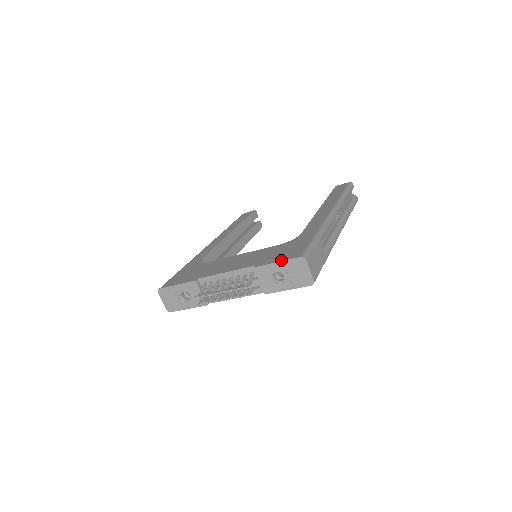
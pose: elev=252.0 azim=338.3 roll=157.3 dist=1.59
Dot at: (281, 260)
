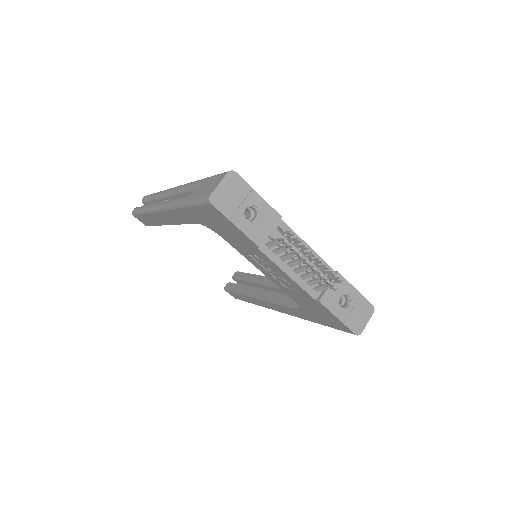
Dot at: (359, 292)
